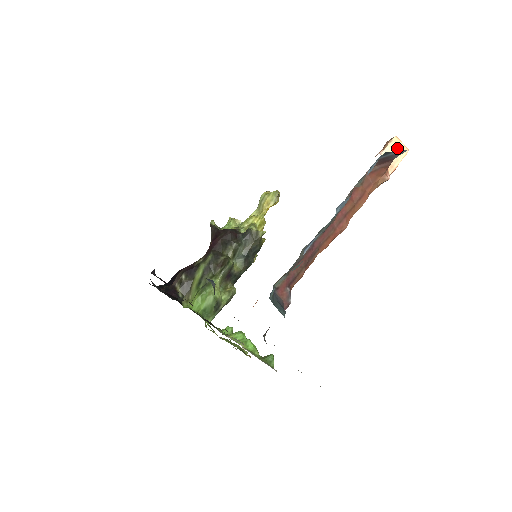
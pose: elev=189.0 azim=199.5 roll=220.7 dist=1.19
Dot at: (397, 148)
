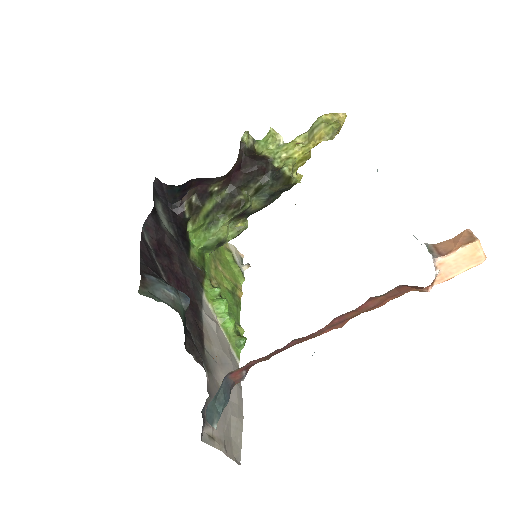
Dot at: (468, 256)
